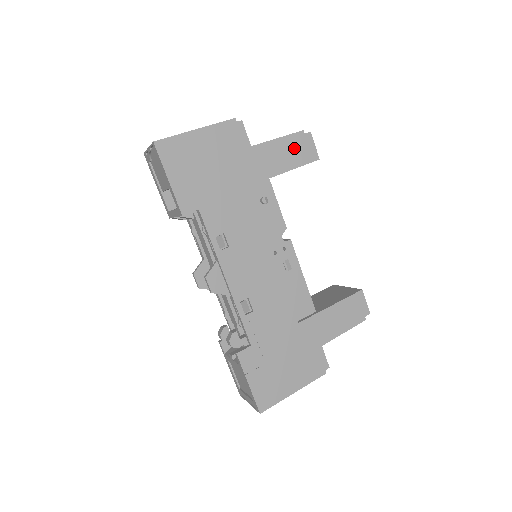
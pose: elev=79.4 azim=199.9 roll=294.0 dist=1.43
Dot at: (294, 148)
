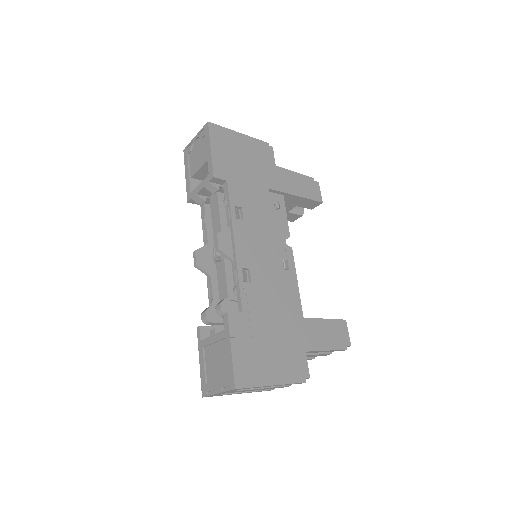
Dot at: (306, 185)
